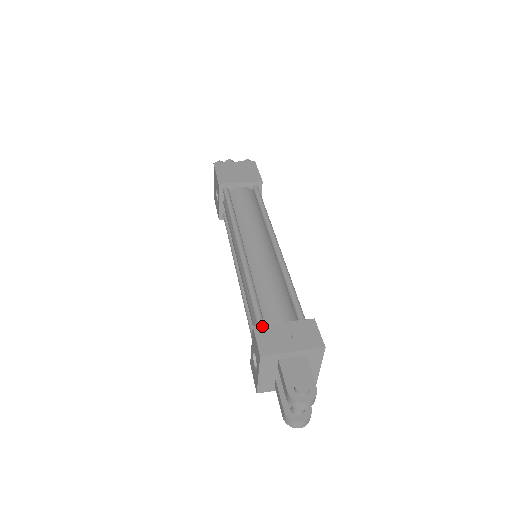
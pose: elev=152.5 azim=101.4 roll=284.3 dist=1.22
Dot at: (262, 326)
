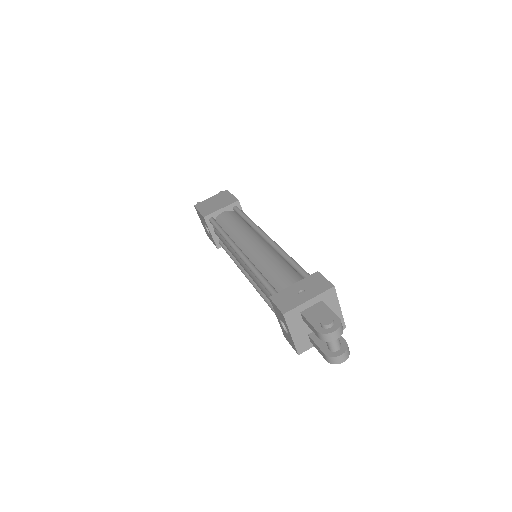
Dot at: (276, 294)
